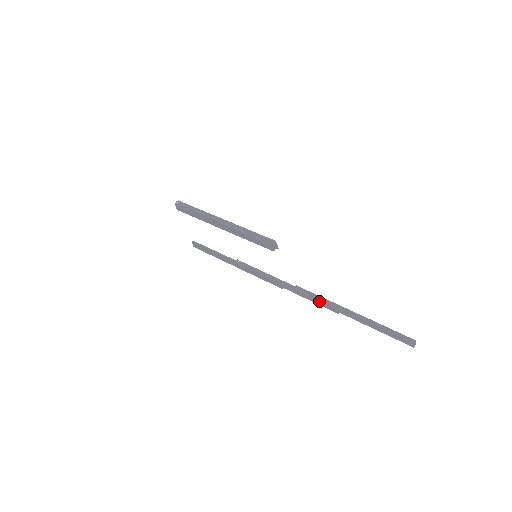
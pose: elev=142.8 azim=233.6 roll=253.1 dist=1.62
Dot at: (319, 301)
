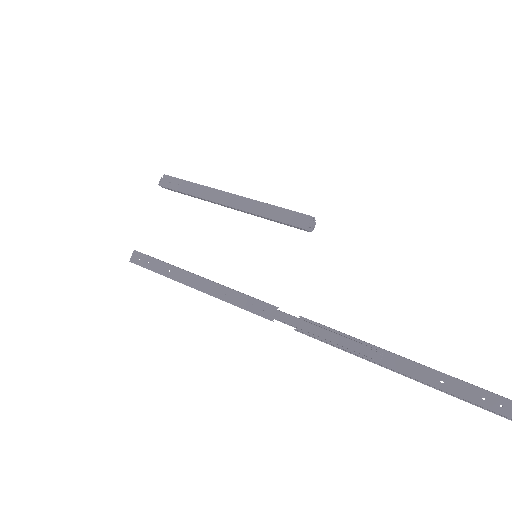
Dot at: (342, 335)
